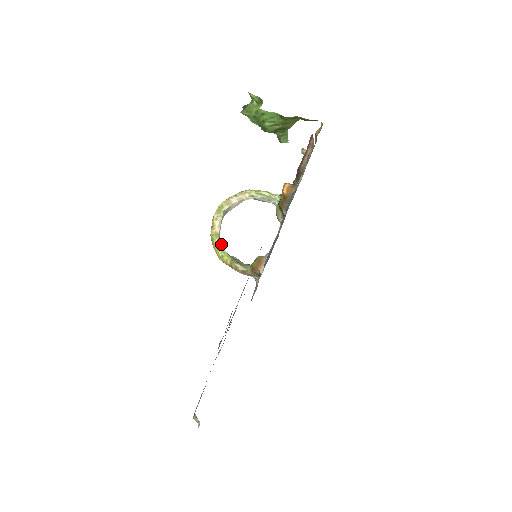
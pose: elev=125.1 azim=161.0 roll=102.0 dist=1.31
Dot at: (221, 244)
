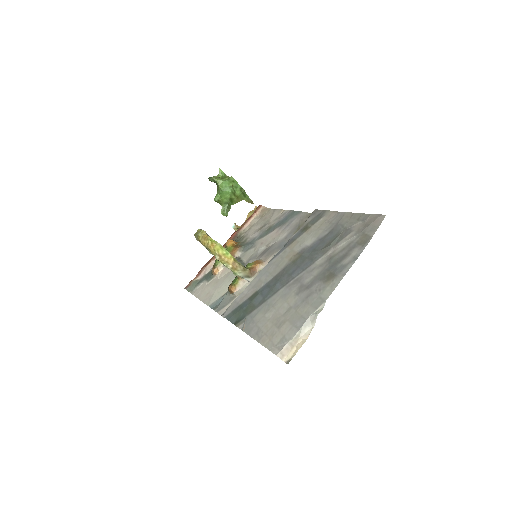
Dot at: (221, 246)
